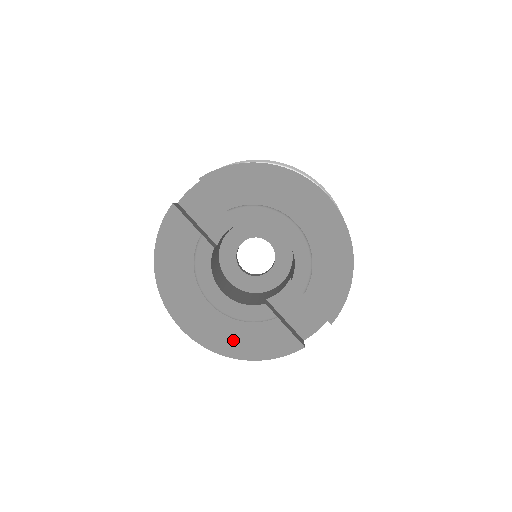
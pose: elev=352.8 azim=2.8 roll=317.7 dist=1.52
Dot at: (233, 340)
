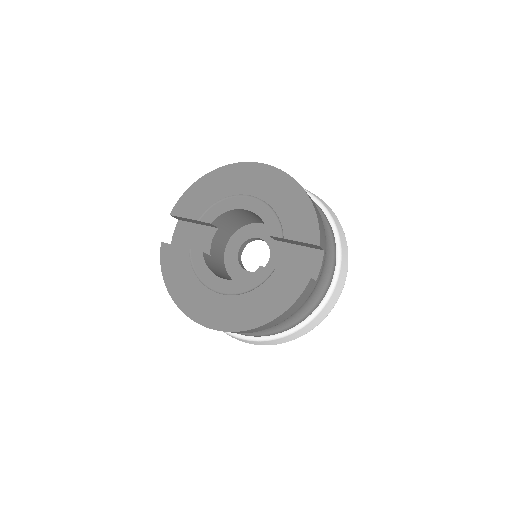
Dot at: (252, 311)
